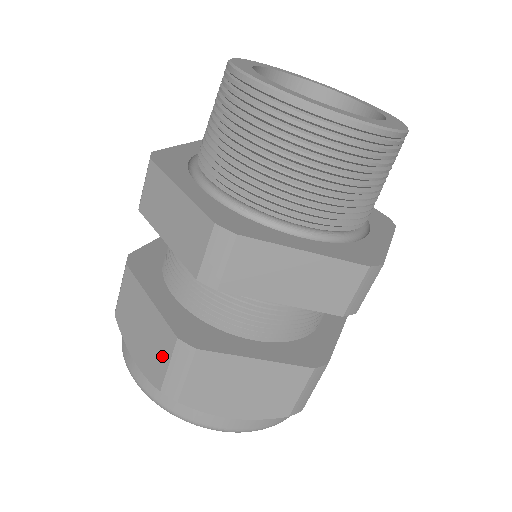
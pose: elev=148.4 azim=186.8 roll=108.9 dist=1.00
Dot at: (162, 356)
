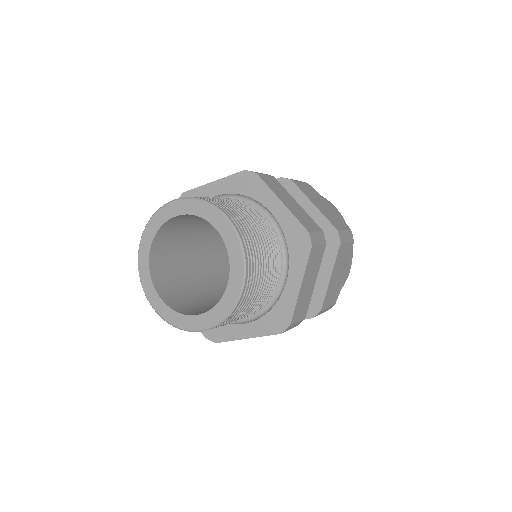
Dot at: occluded
